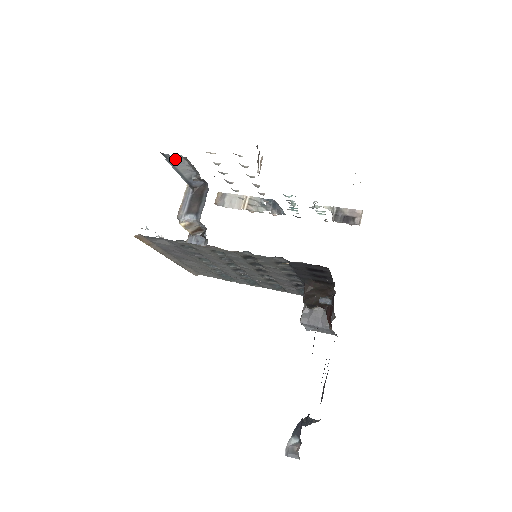
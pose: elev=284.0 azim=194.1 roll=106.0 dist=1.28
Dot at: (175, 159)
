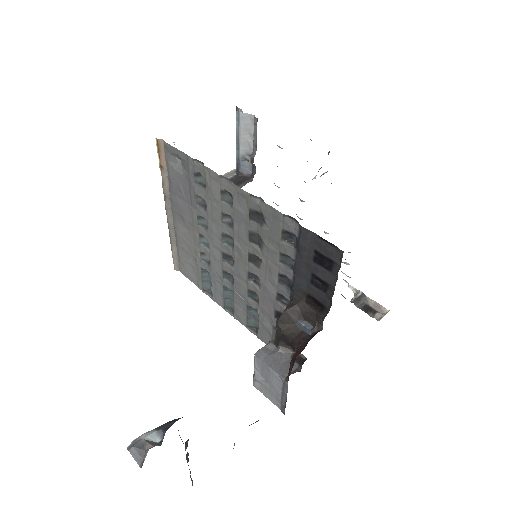
Dot at: (245, 118)
